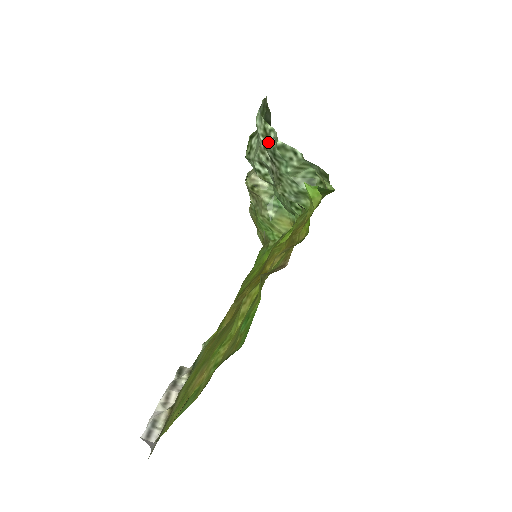
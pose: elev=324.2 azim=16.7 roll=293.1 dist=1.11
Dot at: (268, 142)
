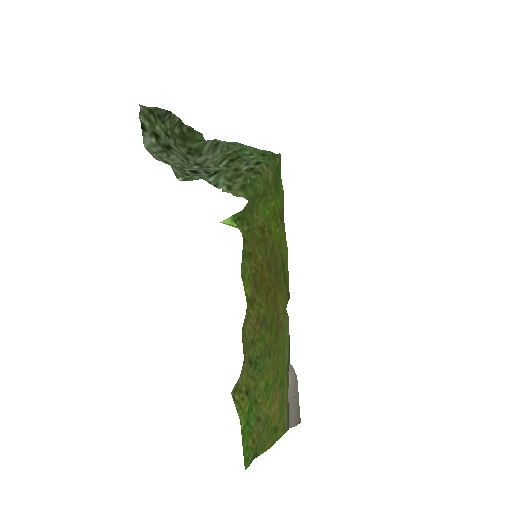
Dot at: (177, 168)
